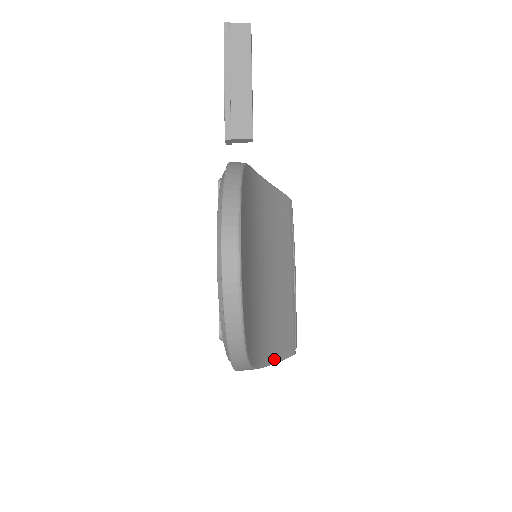
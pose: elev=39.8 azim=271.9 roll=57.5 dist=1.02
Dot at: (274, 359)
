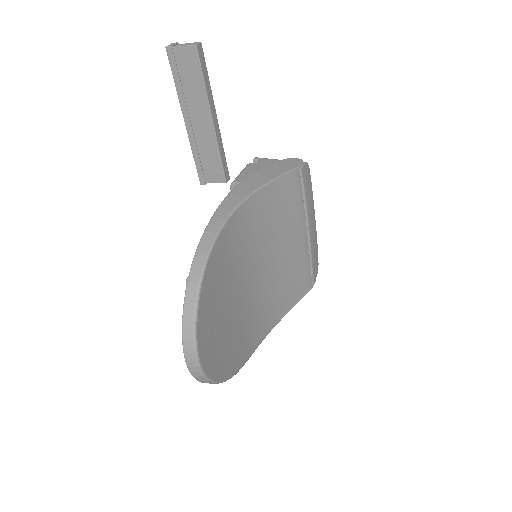
Dot at: (284, 314)
